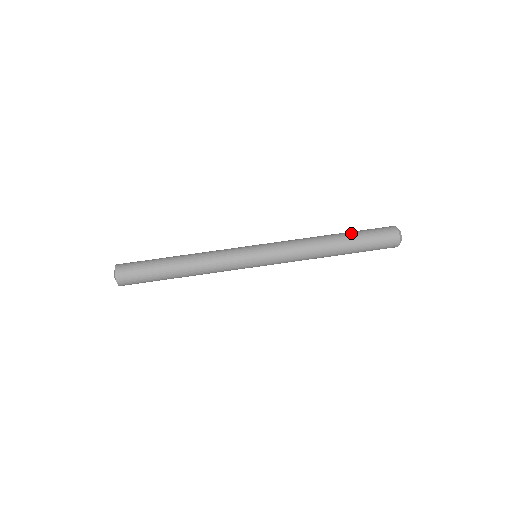
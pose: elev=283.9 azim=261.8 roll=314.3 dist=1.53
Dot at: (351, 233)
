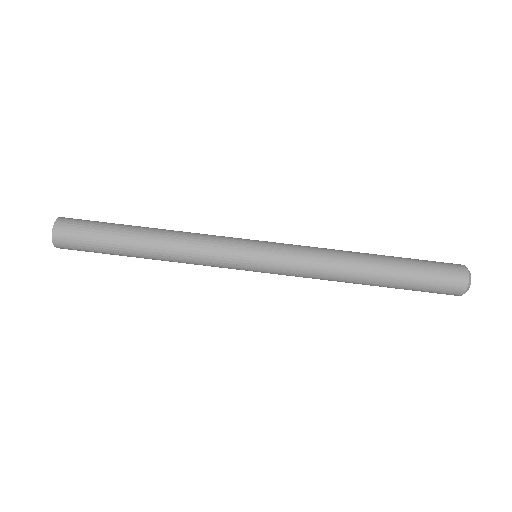
Dot at: (400, 263)
